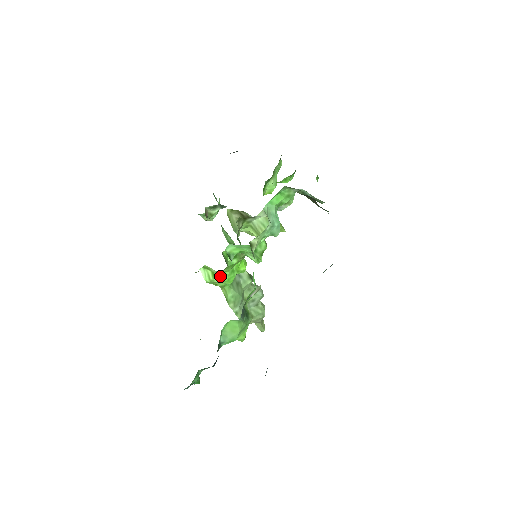
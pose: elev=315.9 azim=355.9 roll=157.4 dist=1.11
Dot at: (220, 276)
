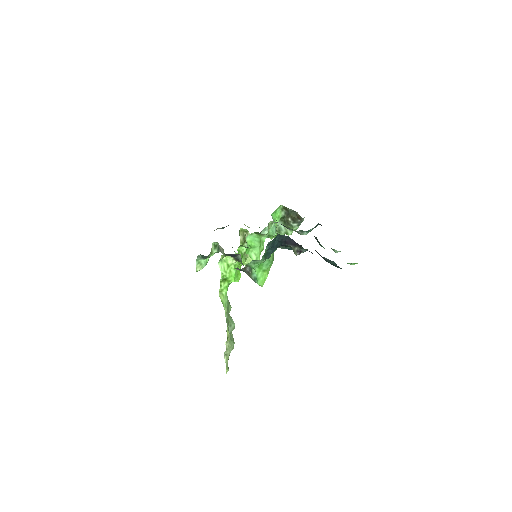
Dot at: (232, 269)
